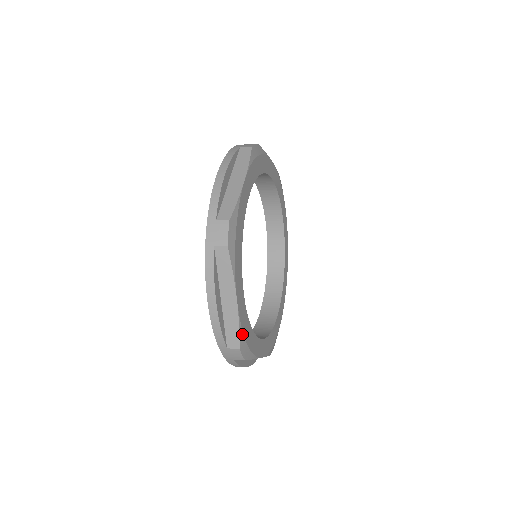
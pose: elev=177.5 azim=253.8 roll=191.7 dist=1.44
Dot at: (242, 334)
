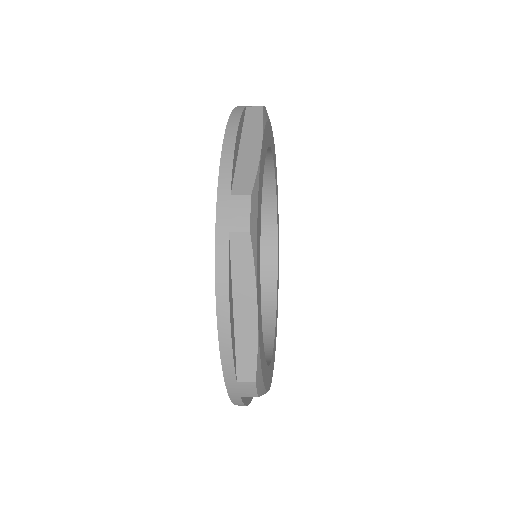
Dot at: (259, 360)
